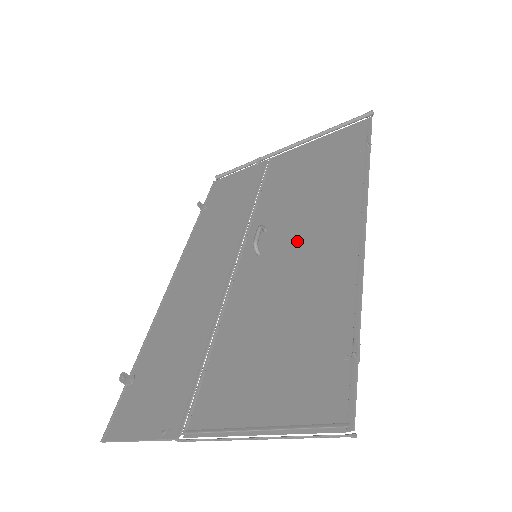
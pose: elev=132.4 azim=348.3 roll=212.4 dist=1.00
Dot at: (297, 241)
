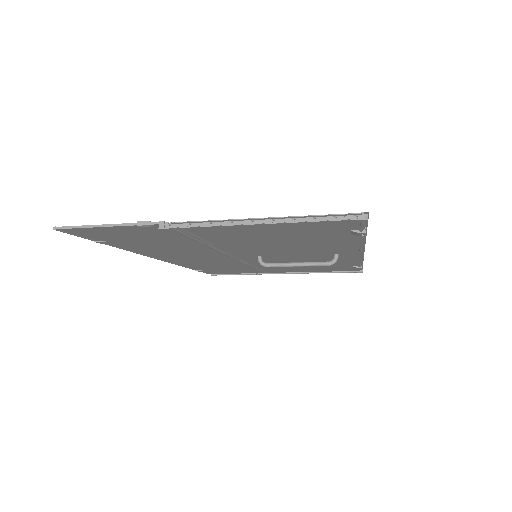
Dot at: occluded
